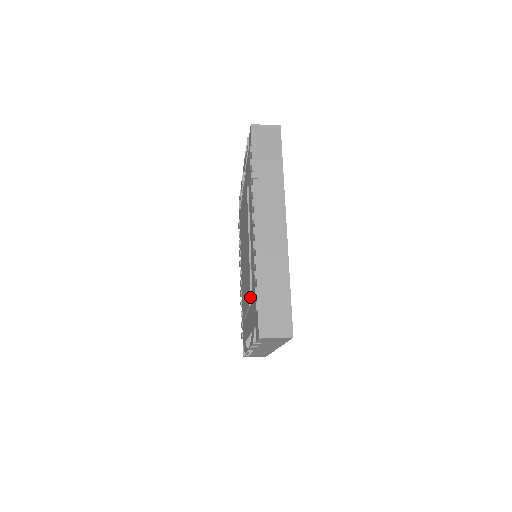
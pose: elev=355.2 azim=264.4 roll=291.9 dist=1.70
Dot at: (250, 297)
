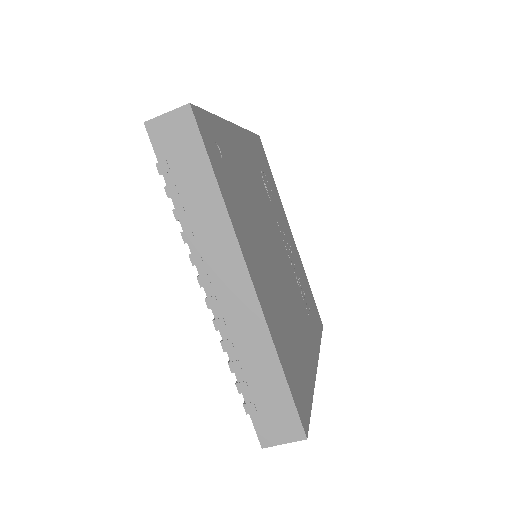
Dot at: occluded
